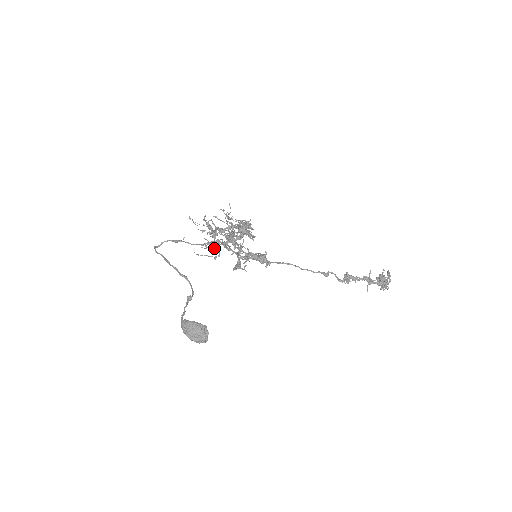
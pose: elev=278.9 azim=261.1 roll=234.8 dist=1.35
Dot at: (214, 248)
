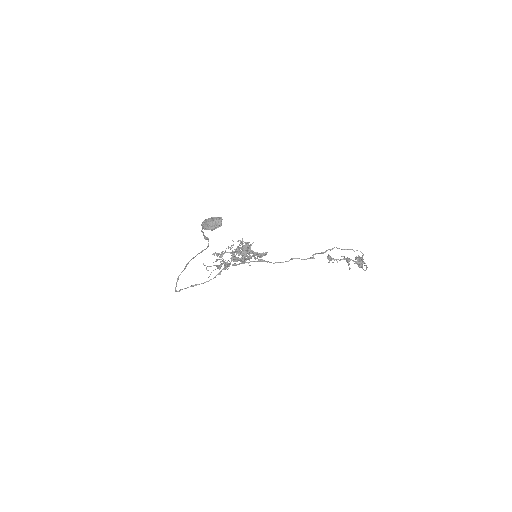
Dot at: (223, 260)
